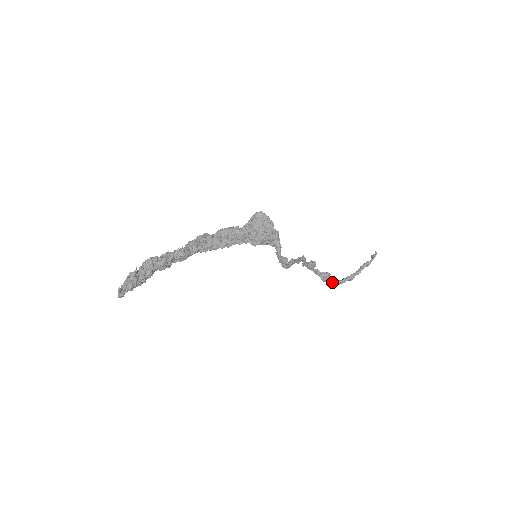
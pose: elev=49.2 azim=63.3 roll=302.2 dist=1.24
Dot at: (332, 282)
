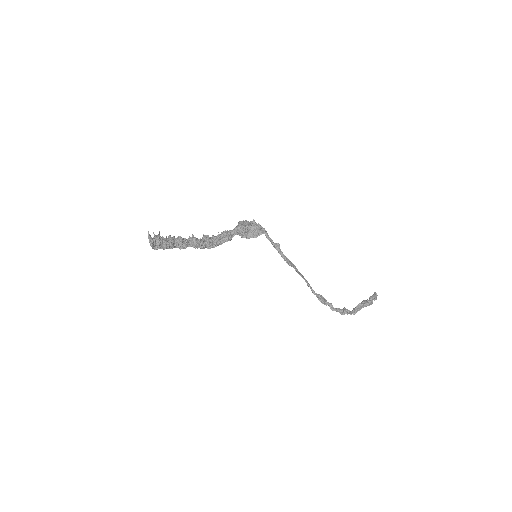
Dot at: (352, 313)
